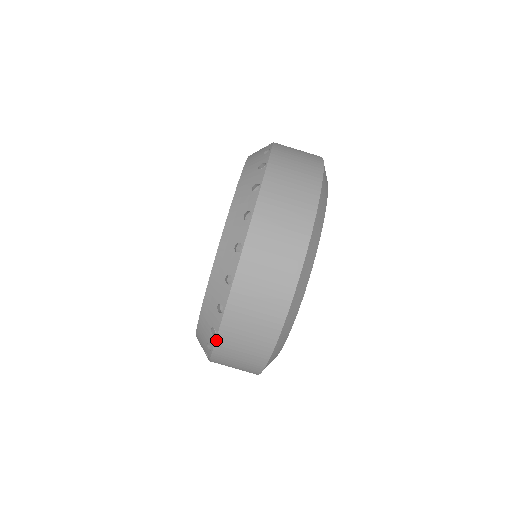
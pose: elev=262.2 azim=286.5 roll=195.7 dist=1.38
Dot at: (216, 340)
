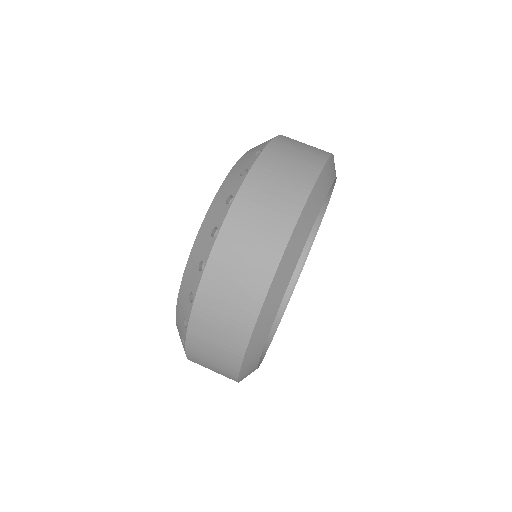
Dot at: (216, 241)
